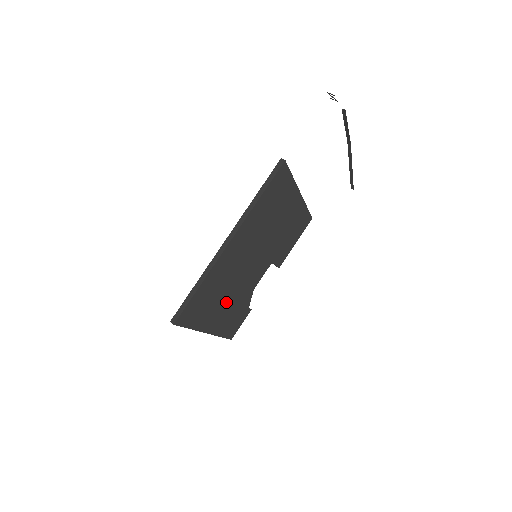
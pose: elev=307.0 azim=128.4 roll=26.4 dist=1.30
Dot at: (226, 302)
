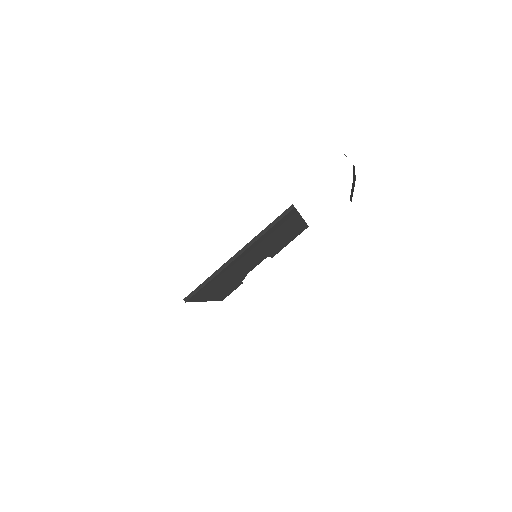
Dot at: (225, 284)
